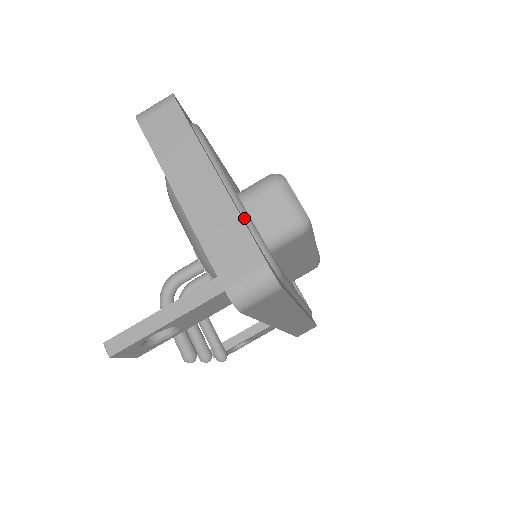
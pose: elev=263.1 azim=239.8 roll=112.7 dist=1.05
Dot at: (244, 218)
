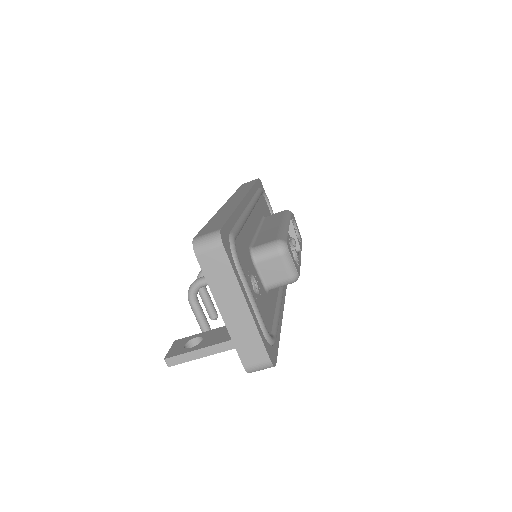
Dot at: (260, 324)
